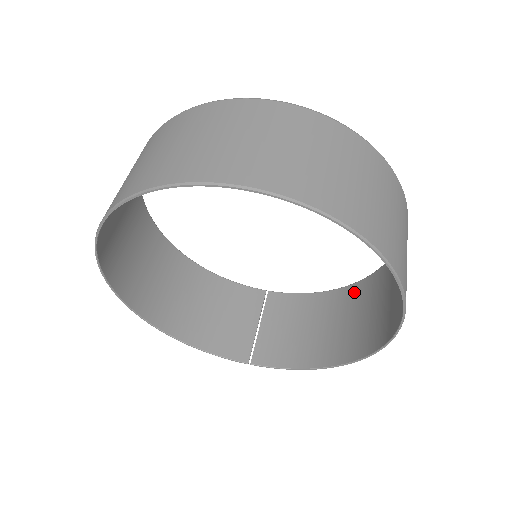
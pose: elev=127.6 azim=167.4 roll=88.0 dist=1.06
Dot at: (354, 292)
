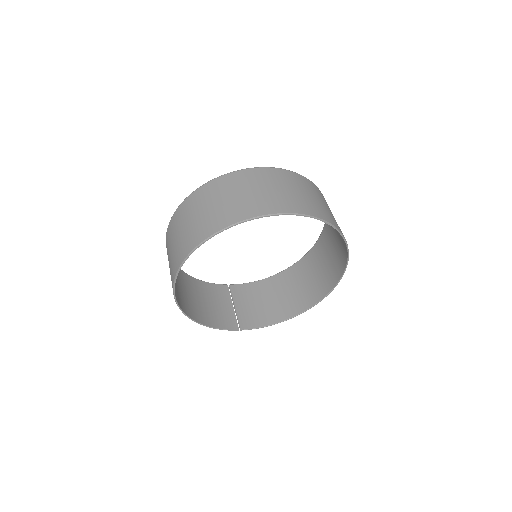
Dot at: (288, 274)
